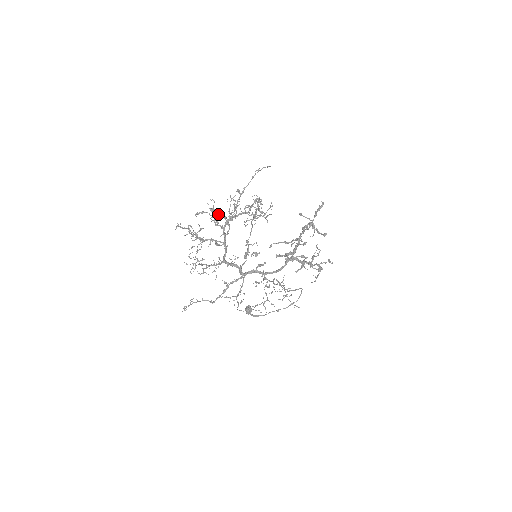
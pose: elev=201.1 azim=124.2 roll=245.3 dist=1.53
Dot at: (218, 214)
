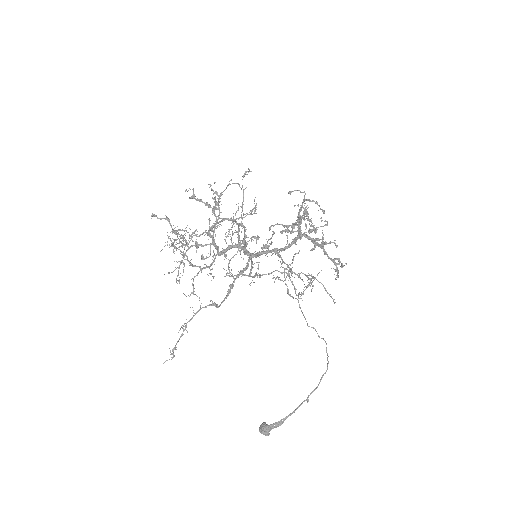
Dot at: (200, 200)
